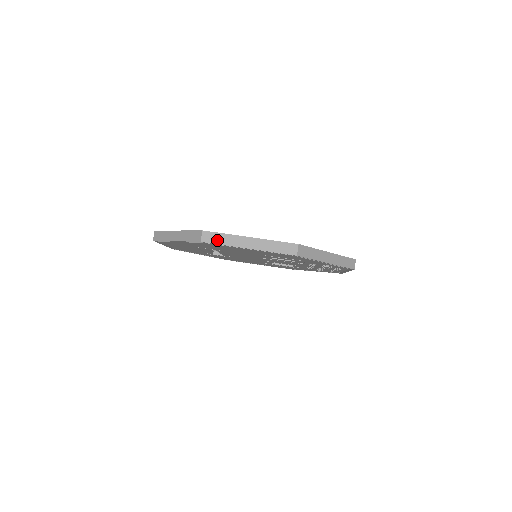
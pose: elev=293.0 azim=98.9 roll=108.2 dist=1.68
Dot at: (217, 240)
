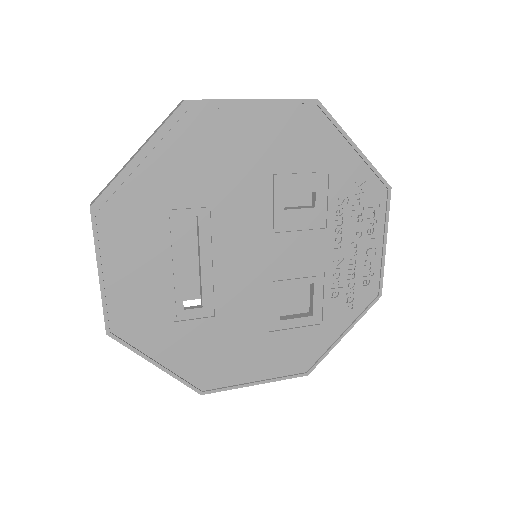
Dot at: (207, 99)
